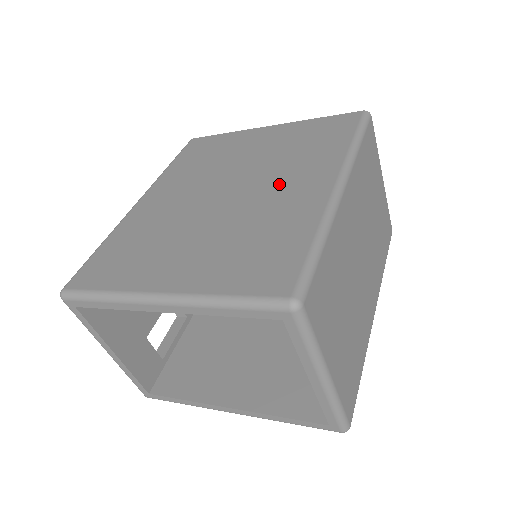
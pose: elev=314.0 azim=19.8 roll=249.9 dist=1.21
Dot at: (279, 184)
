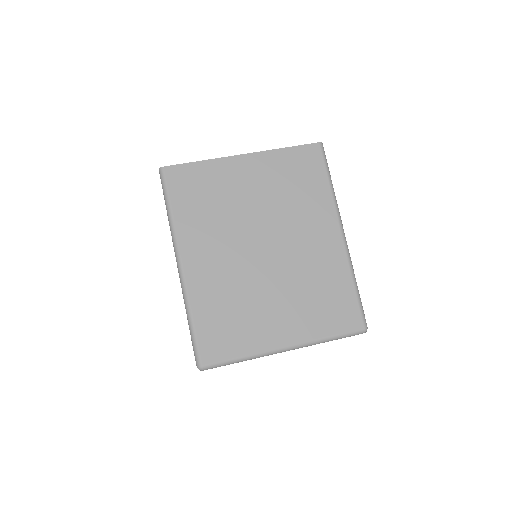
Dot at: (303, 236)
